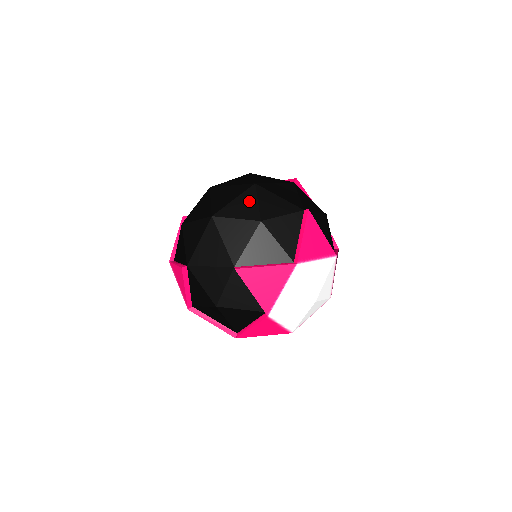
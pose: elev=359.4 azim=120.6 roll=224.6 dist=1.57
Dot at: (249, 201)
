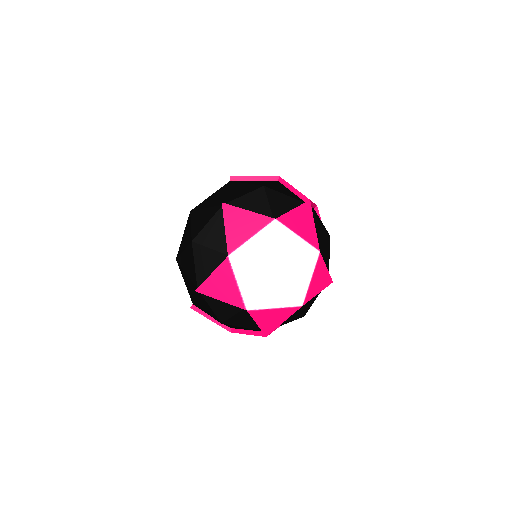
Dot at: (188, 230)
